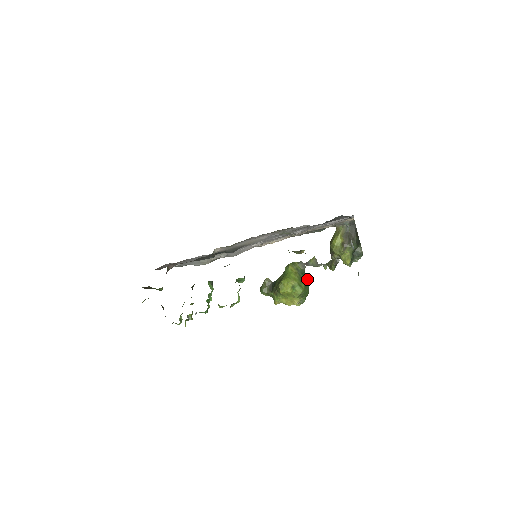
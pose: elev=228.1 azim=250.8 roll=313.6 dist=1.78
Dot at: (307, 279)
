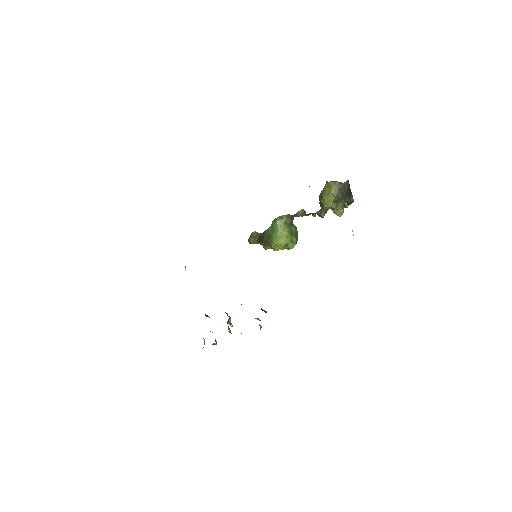
Dot at: (296, 227)
